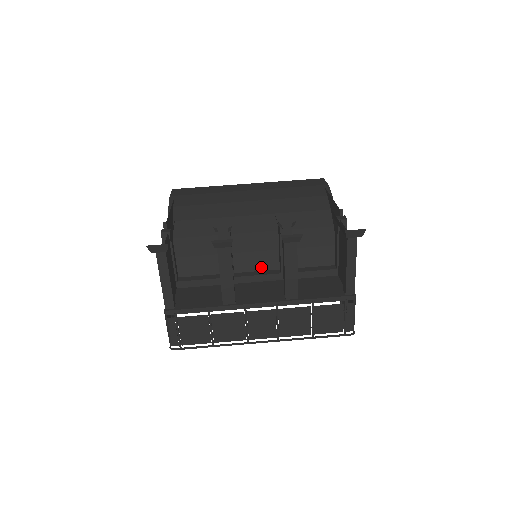
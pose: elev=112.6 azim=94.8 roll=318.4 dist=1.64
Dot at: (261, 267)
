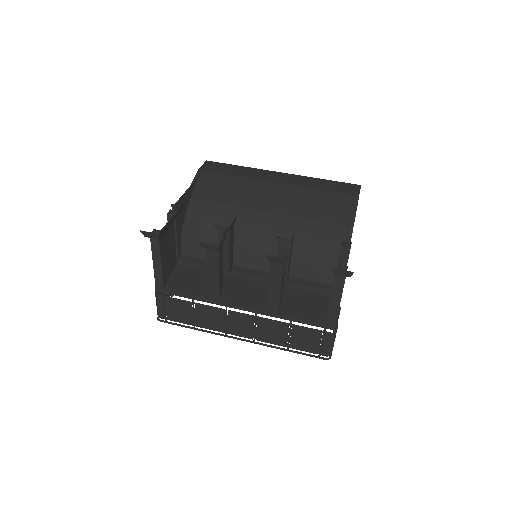
Dot at: (260, 267)
